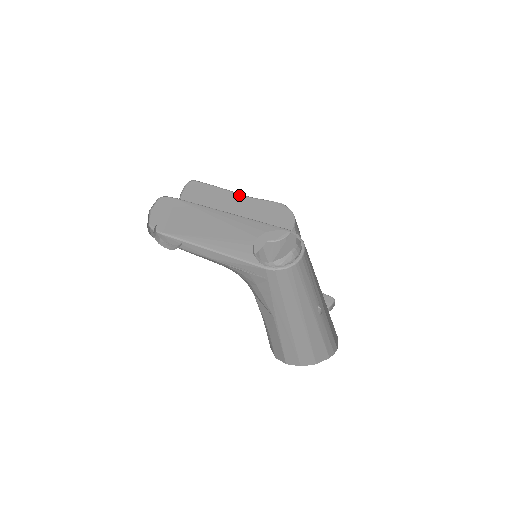
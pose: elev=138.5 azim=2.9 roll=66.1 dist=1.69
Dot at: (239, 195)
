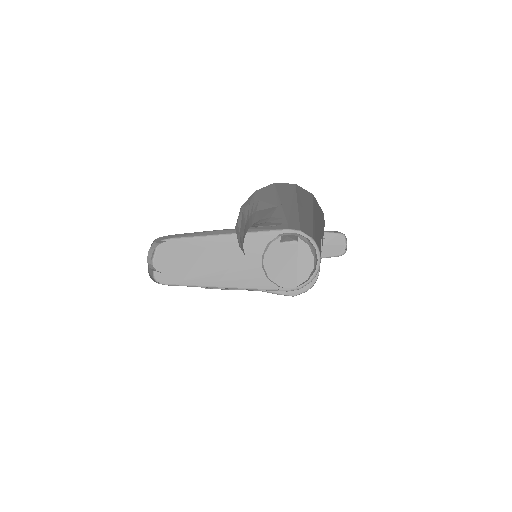
Dot at: occluded
